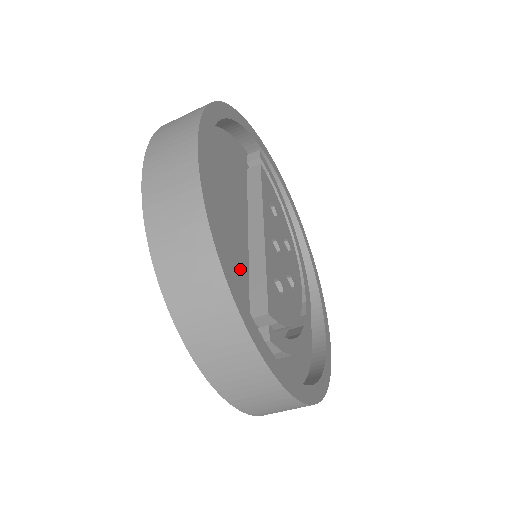
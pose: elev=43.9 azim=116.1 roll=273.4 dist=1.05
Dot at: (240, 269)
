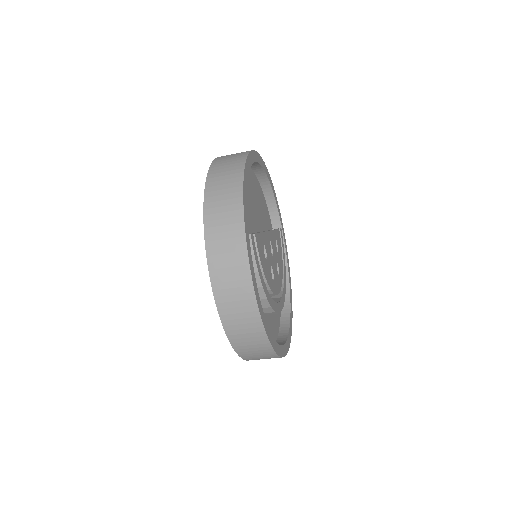
Dot at: occluded
